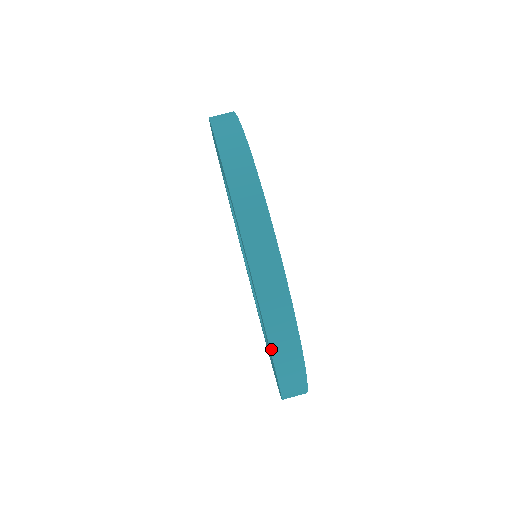
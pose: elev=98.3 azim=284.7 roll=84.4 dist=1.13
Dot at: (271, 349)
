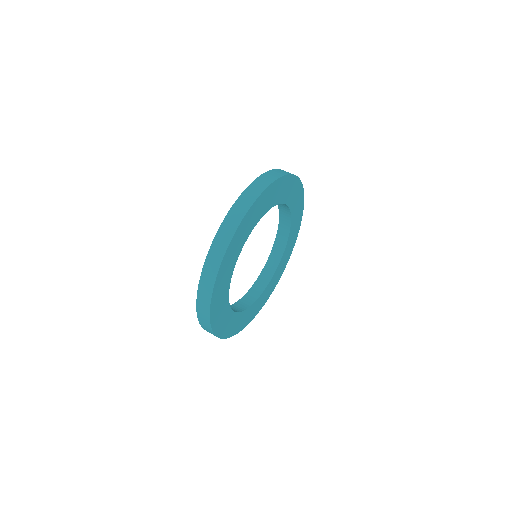
Dot at: (221, 226)
